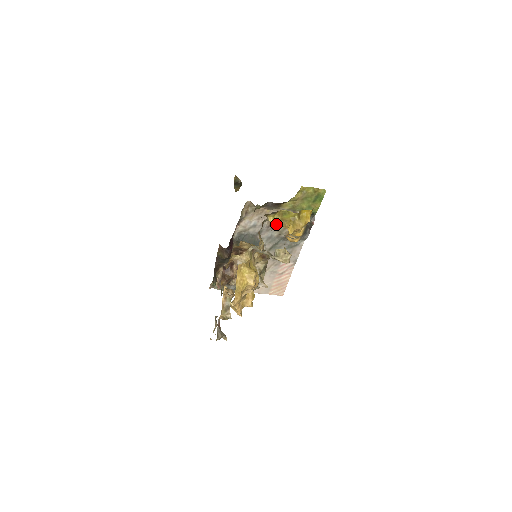
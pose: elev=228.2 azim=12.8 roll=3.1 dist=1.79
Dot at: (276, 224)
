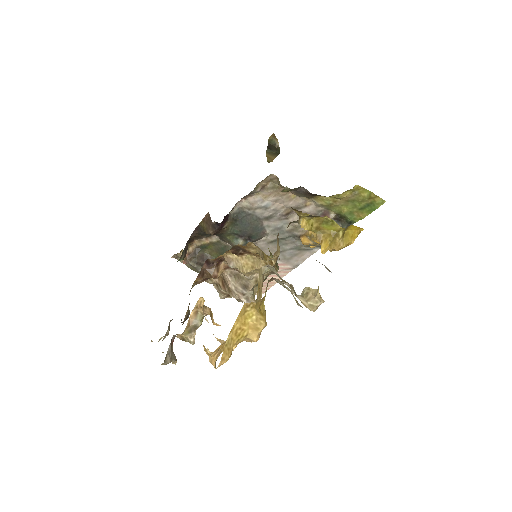
Dot at: occluded
